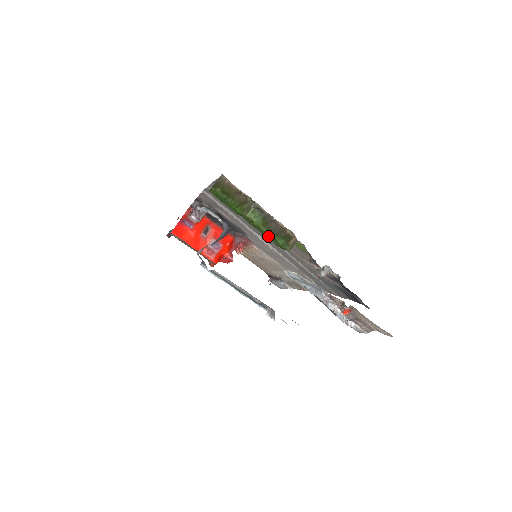
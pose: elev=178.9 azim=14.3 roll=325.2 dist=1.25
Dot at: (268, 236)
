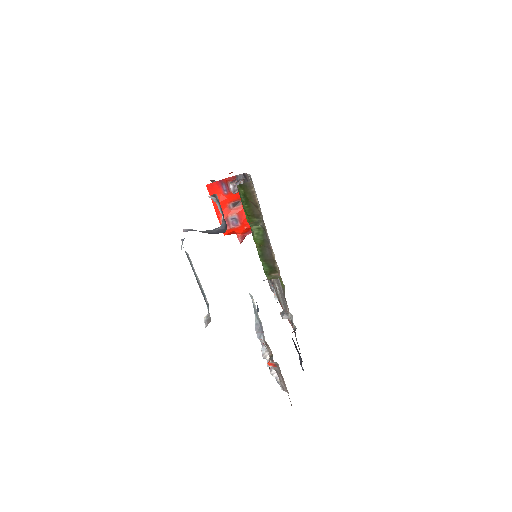
Dot at: occluded
